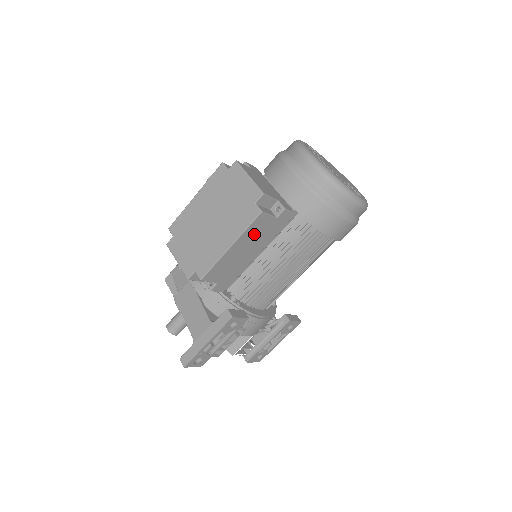
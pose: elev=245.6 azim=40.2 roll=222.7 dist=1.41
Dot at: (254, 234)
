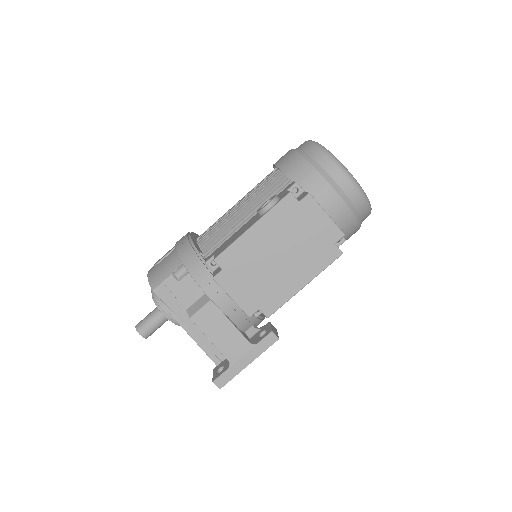
Dot at: occluded
